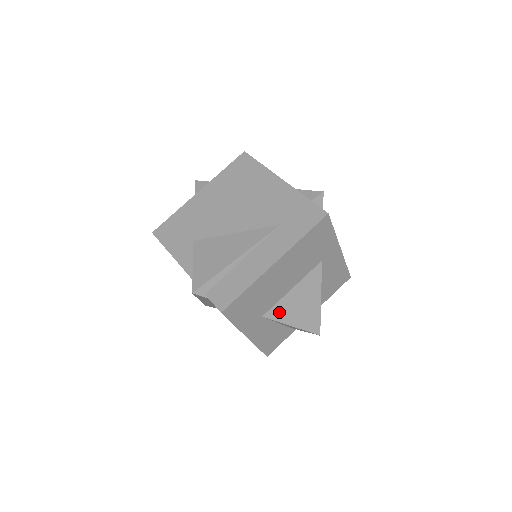
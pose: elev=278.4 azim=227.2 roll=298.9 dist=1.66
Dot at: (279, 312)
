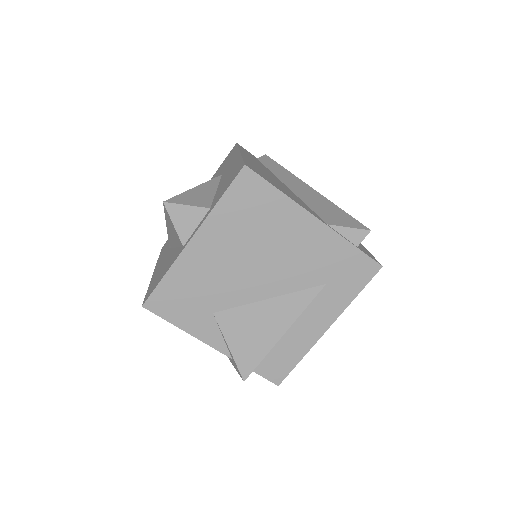
Dot at: occluded
